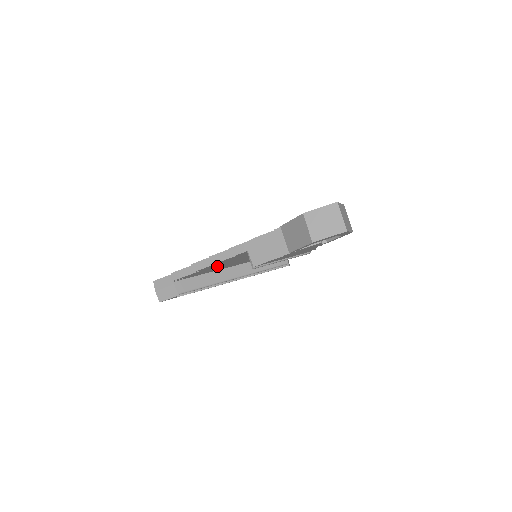
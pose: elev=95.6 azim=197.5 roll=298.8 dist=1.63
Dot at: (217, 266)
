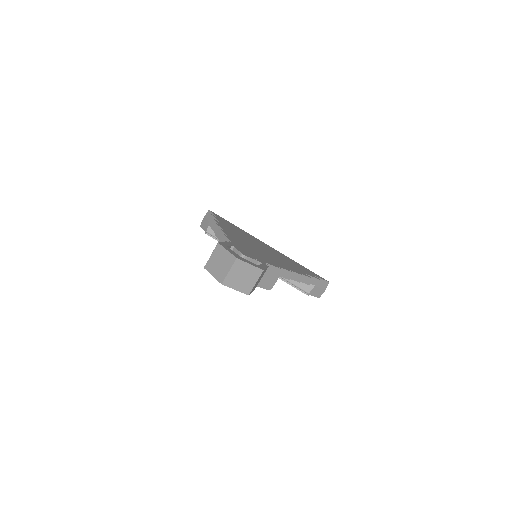
Dot at: occluded
